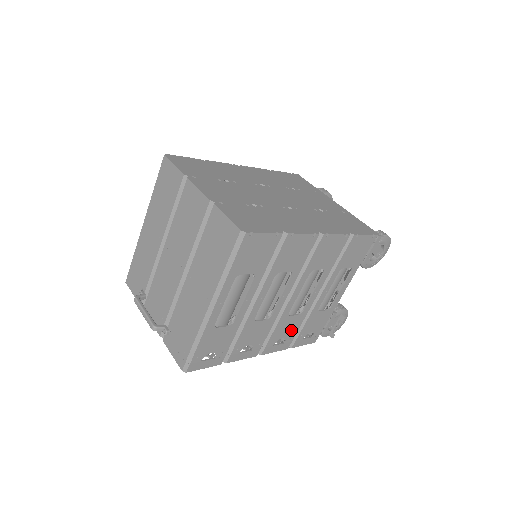
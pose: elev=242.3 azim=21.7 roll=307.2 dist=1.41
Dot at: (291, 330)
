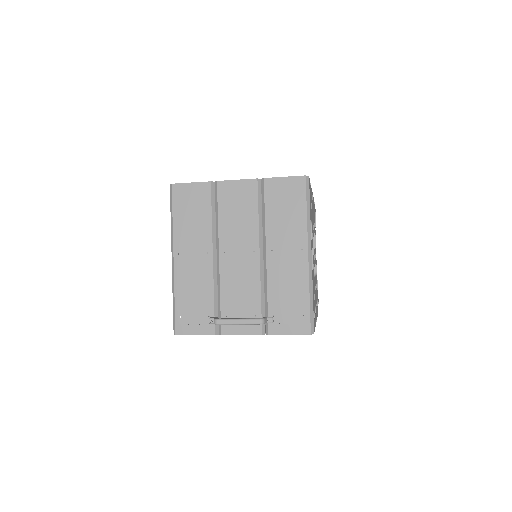
Dot at: (316, 294)
